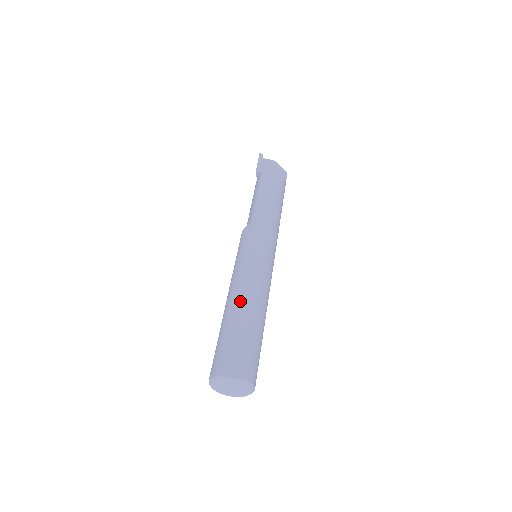
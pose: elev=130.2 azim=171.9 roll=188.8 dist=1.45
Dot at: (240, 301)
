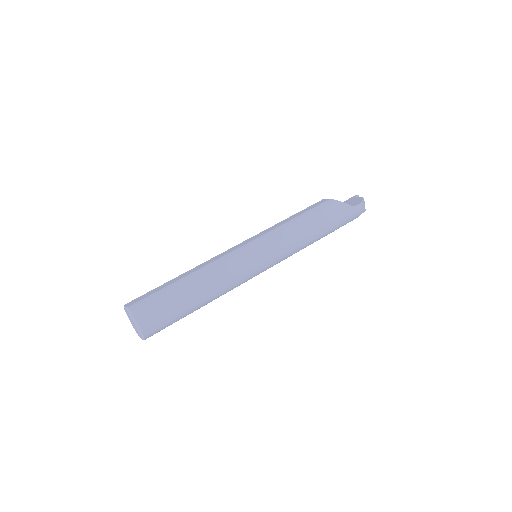
Dot at: (189, 270)
